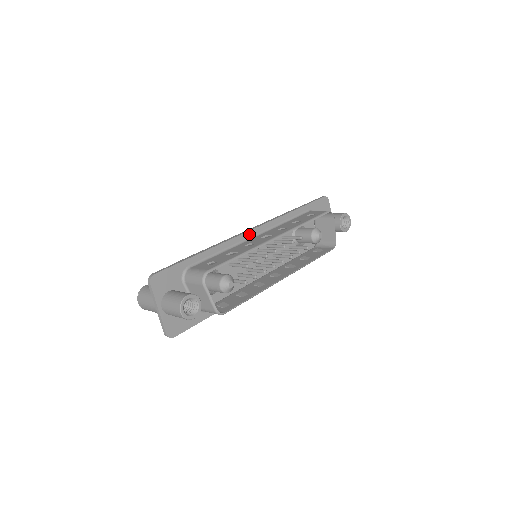
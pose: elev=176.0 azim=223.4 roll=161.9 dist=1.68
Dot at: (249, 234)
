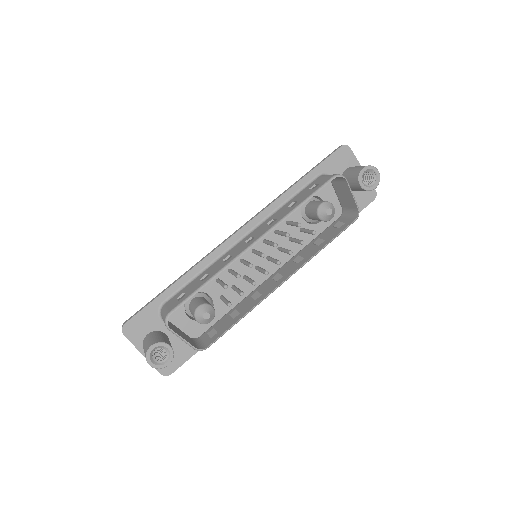
Dot at: (233, 239)
